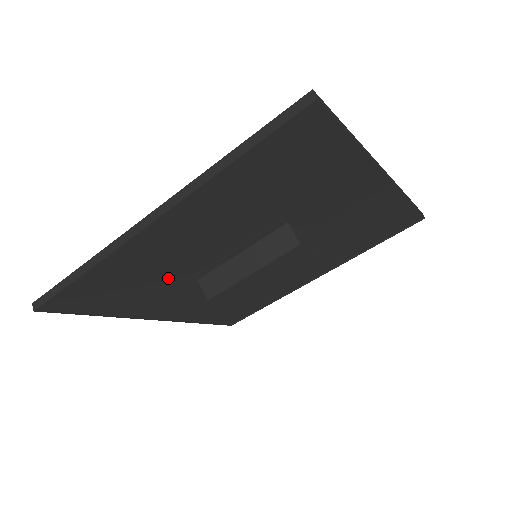
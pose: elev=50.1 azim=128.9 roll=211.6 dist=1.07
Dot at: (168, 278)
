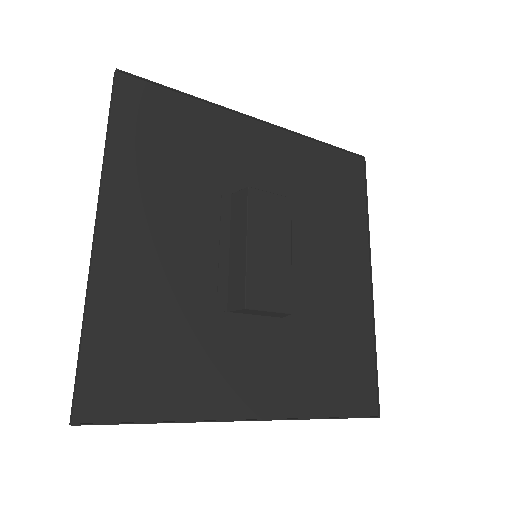
Dot at: (191, 318)
